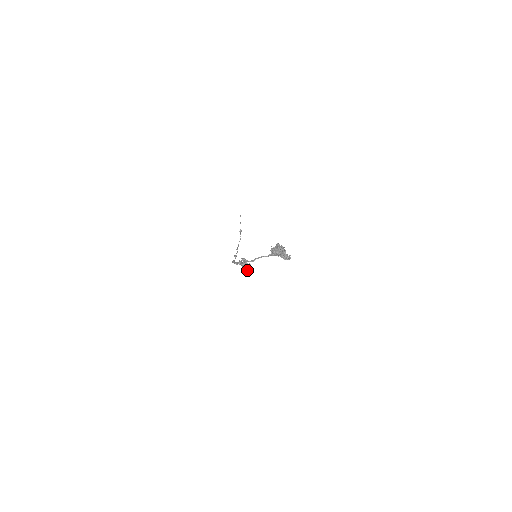
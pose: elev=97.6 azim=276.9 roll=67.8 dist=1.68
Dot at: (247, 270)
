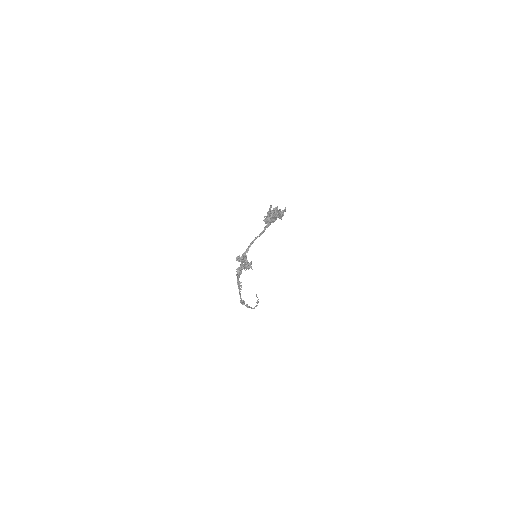
Dot at: (245, 266)
